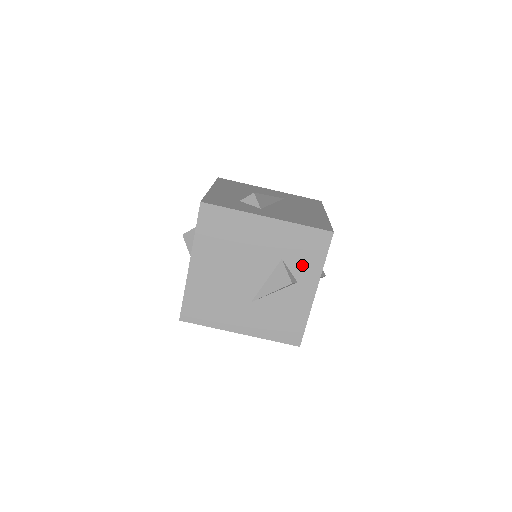
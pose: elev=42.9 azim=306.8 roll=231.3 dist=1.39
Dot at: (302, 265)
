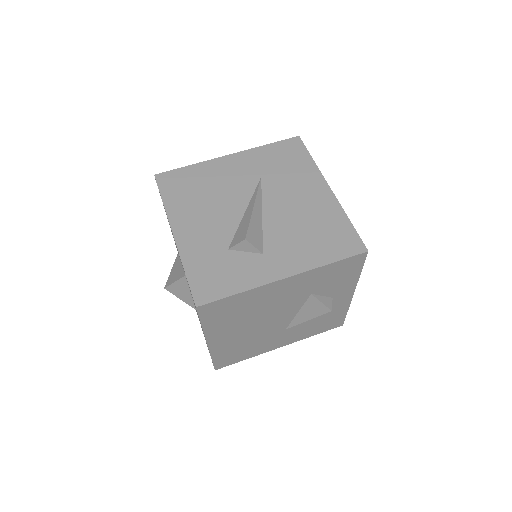
Dot at: (335, 287)
